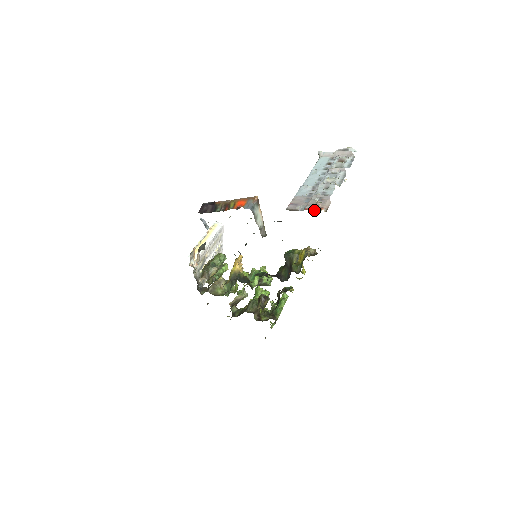
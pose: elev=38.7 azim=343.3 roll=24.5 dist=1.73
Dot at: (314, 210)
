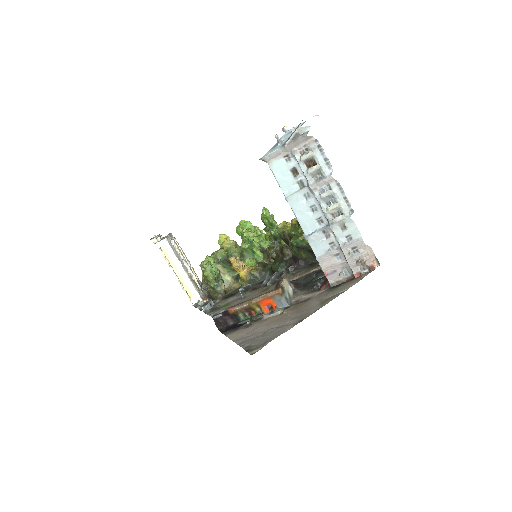
Dot at: (364, 270)
